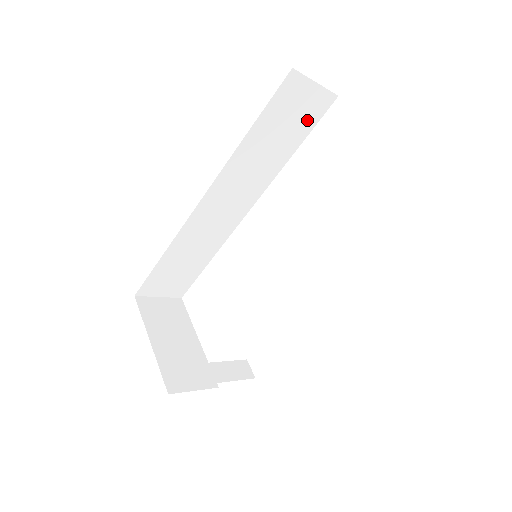
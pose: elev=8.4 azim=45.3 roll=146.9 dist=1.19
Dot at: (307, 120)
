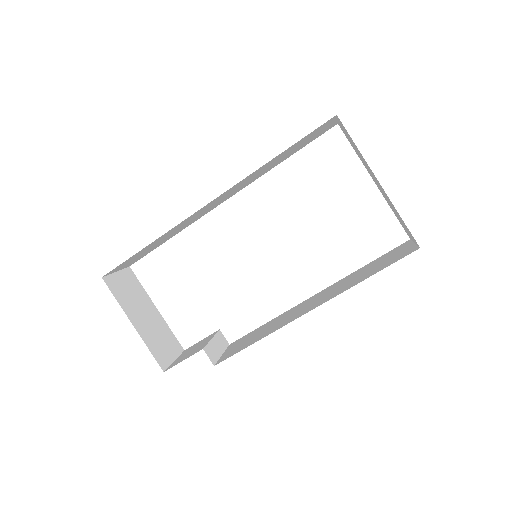
Dot at: (311, 140)
